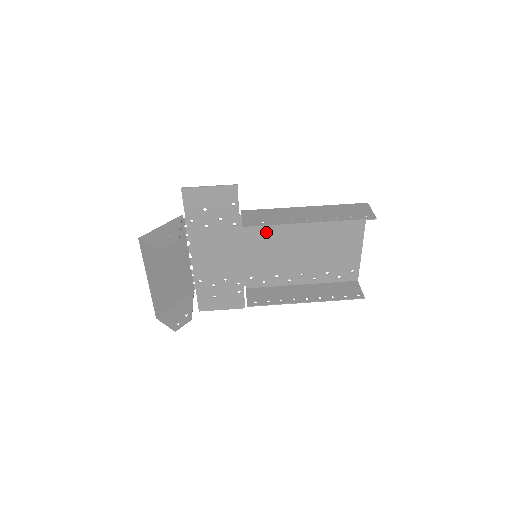
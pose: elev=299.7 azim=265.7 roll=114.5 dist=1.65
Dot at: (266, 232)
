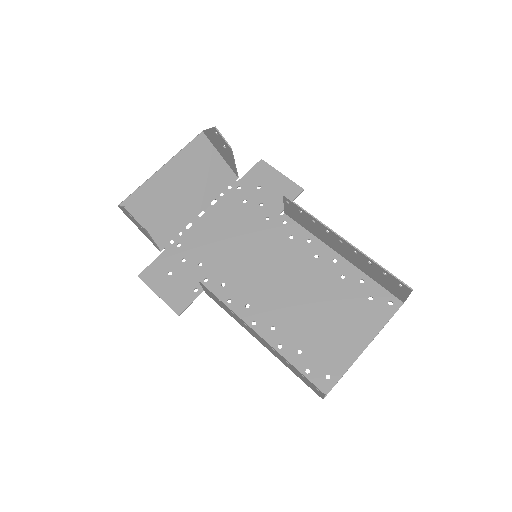
Dot at: (285, 249)
